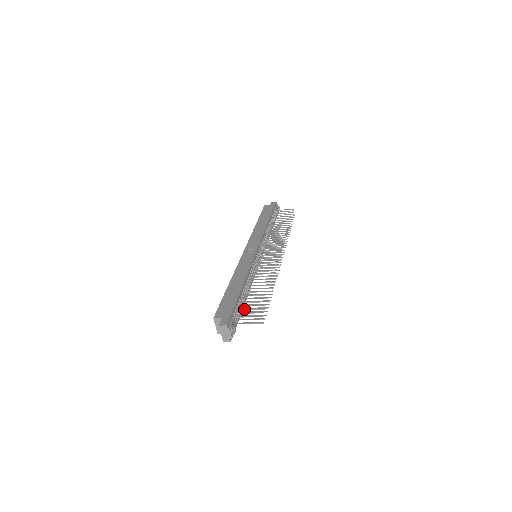
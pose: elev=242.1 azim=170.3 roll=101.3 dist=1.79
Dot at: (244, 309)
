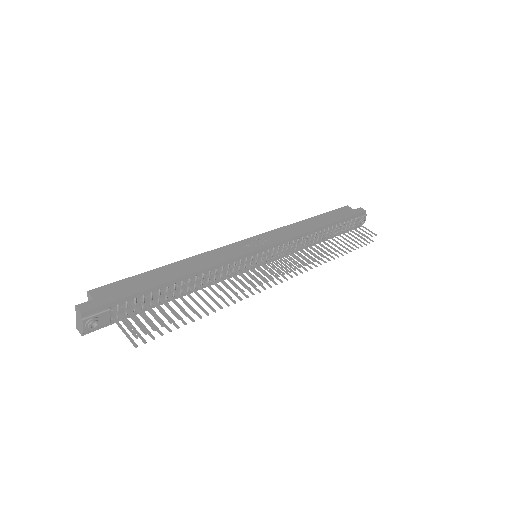
Dot at: (137, 309)
